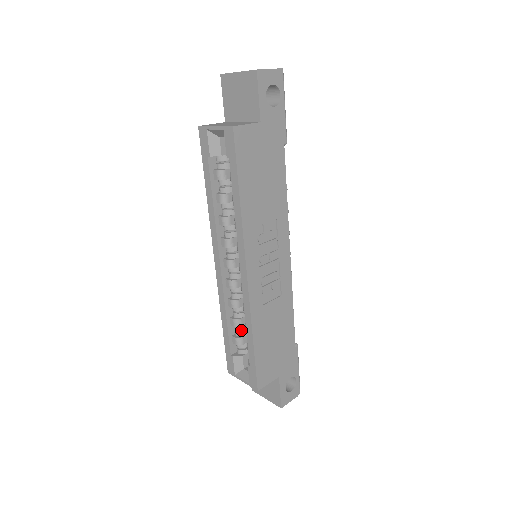
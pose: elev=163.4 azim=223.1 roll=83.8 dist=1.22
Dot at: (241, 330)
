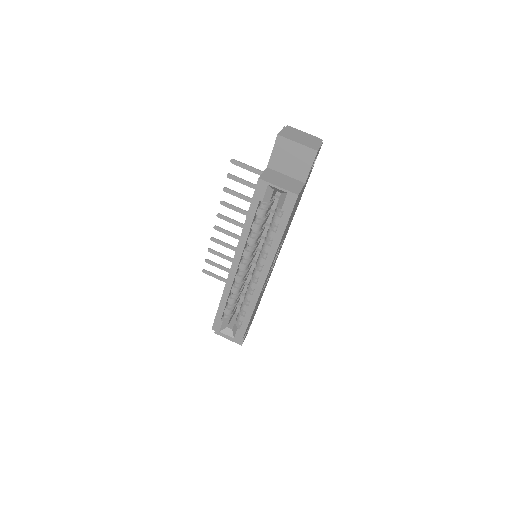
Dot at: occluded
